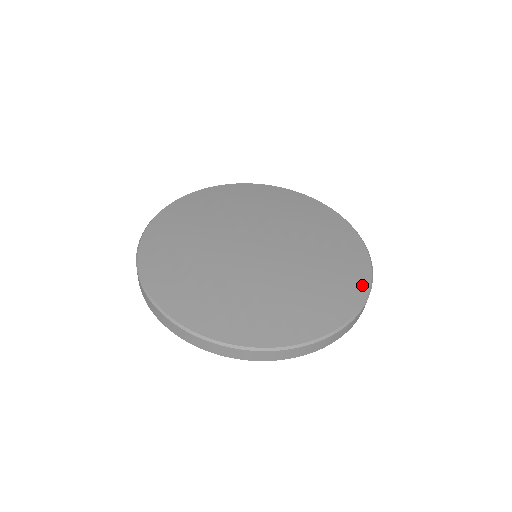
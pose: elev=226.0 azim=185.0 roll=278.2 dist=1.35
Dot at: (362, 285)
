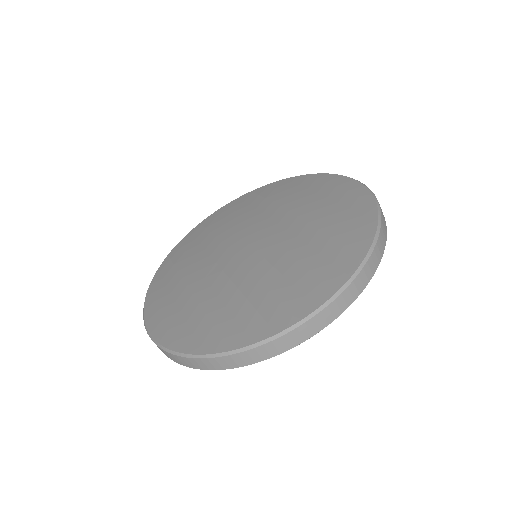
Dot at: (281, 322)
